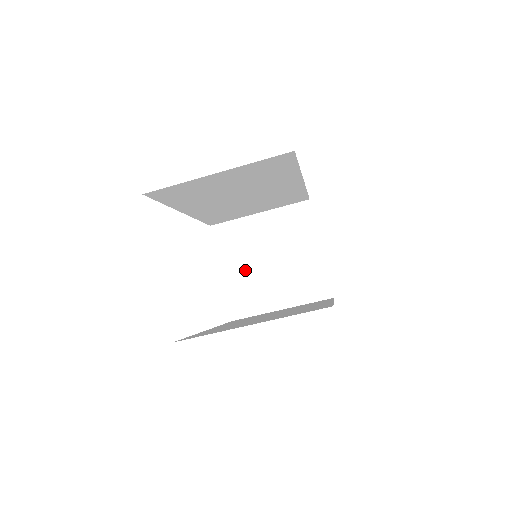
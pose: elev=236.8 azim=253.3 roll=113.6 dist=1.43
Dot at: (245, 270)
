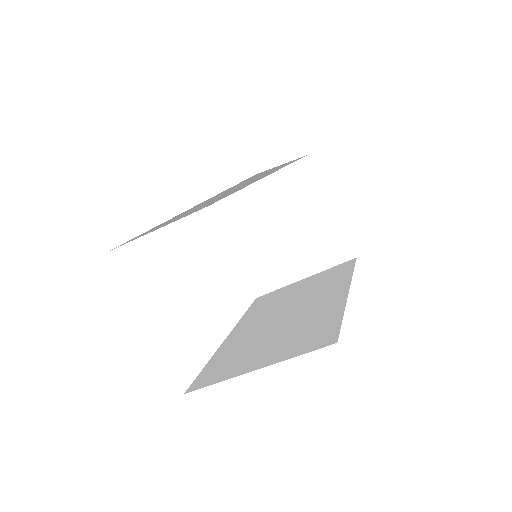
Dot at: (256, 245)
